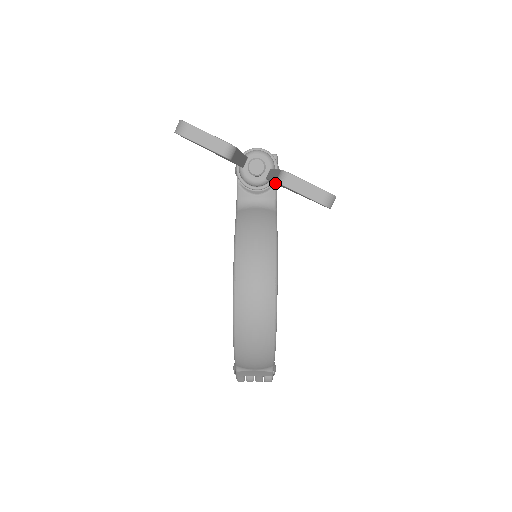
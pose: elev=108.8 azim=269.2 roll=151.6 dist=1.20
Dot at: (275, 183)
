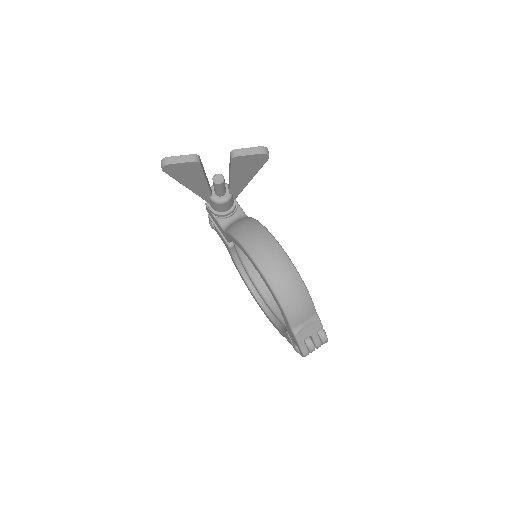
Dot at: (235, 189)
